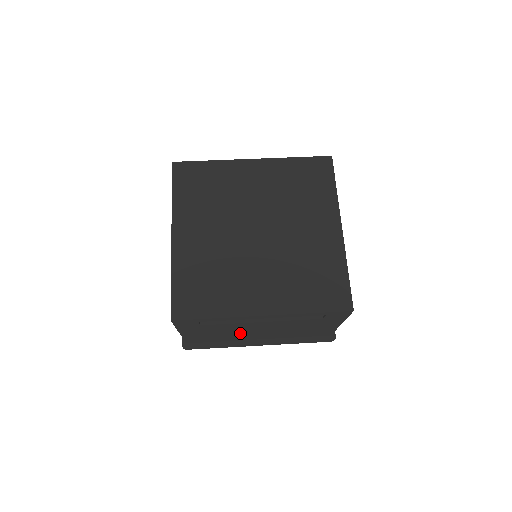
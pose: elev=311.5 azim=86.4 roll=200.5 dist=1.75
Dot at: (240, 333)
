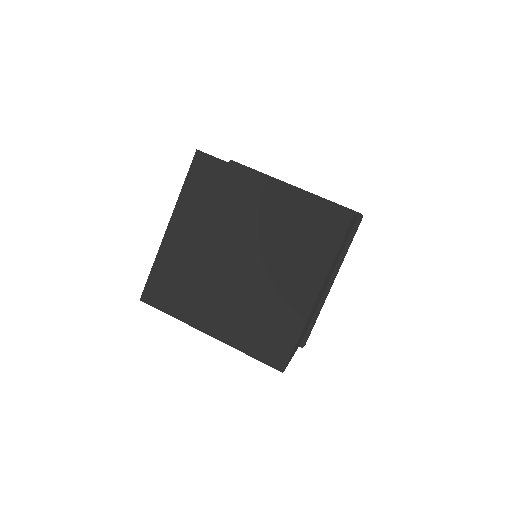
Dot at: occluded
